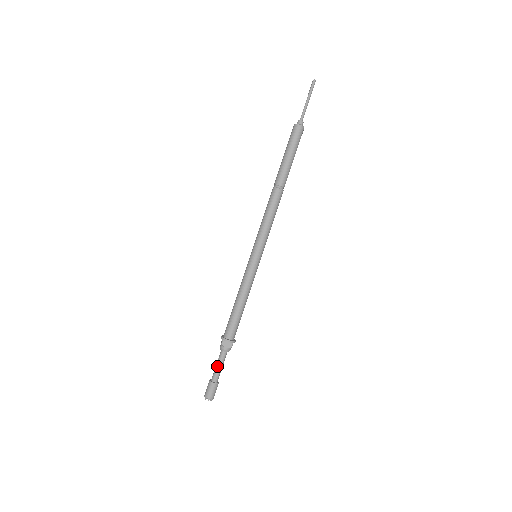
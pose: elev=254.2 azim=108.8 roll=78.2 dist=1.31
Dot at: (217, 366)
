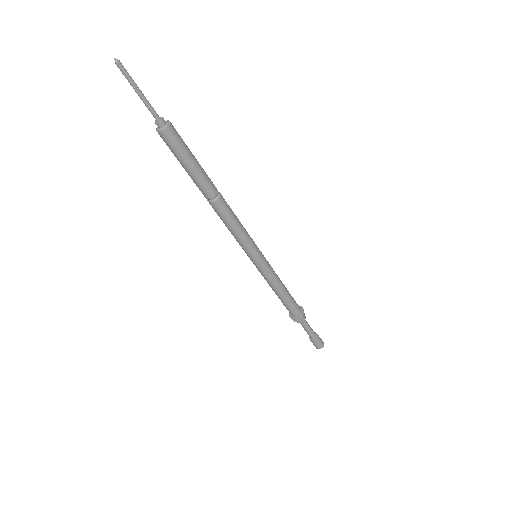
Dot at: occluded
